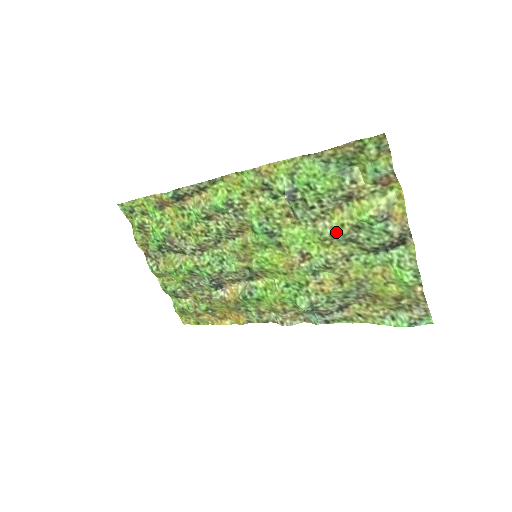
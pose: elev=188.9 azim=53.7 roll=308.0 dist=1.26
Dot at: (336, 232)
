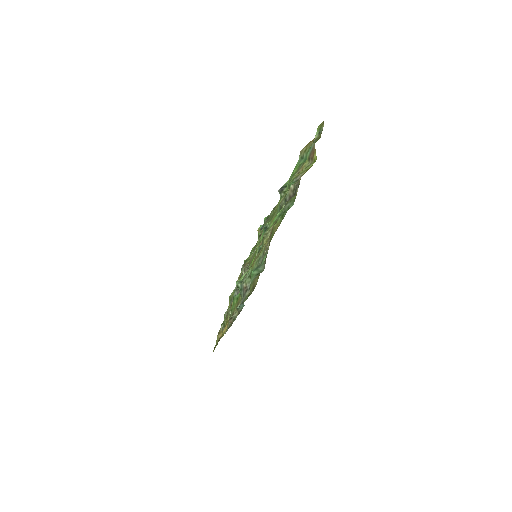
Dot at: occluded
